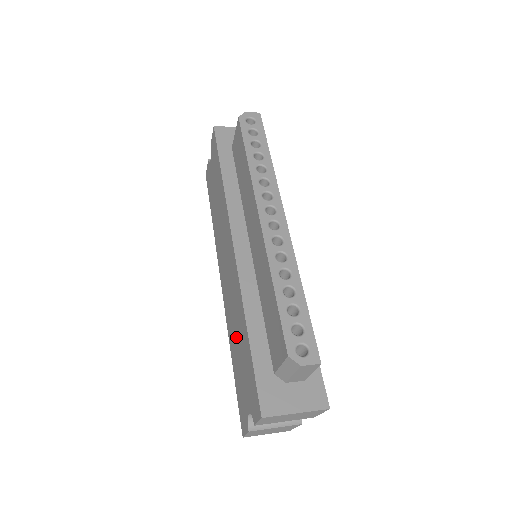
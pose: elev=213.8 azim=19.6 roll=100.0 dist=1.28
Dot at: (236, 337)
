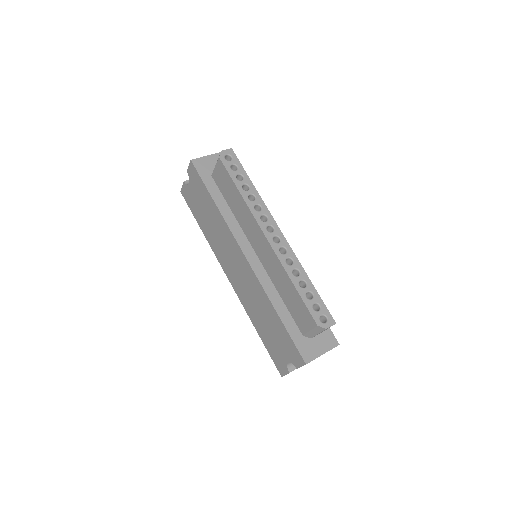
Dot at: (261, 316)
